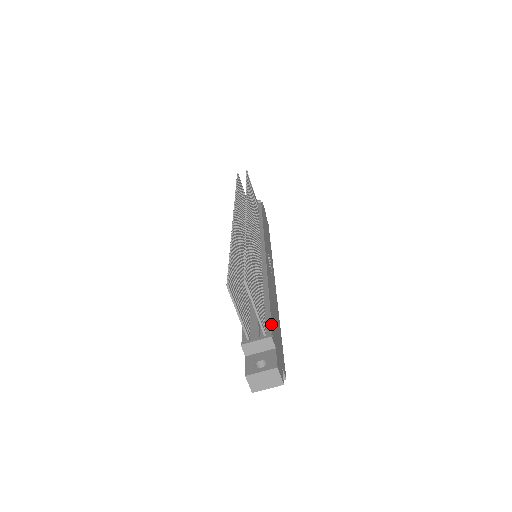
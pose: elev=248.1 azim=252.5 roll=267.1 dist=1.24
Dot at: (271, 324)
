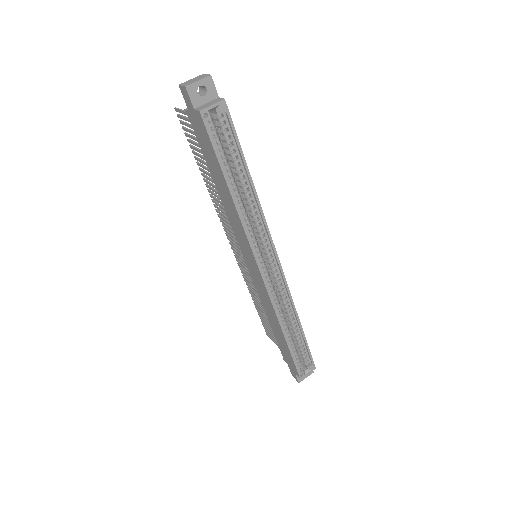
Dot at: occluded
